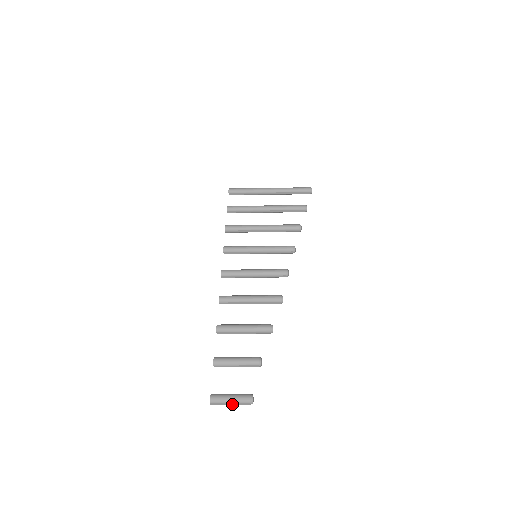
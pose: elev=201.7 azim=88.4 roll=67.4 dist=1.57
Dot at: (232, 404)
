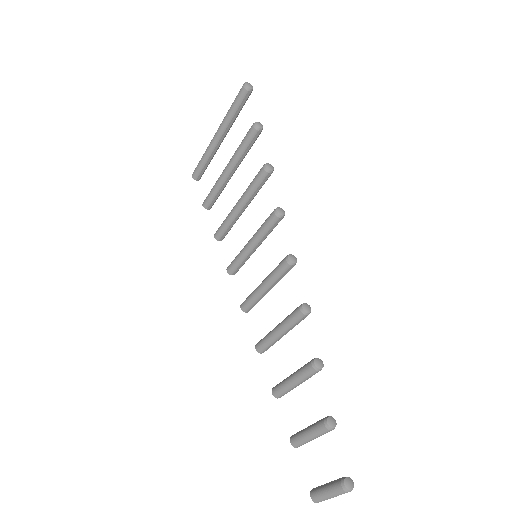
Dot at: (335, 496)
